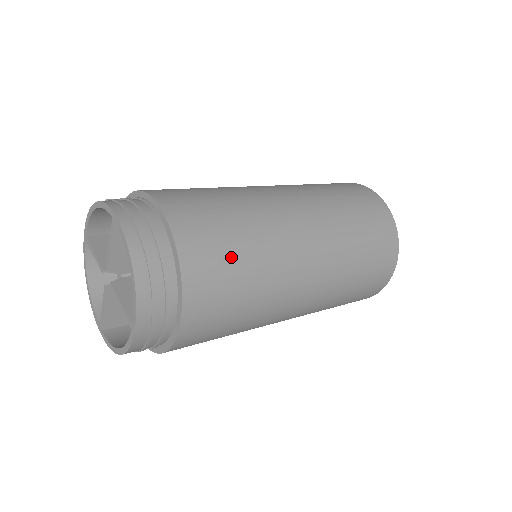
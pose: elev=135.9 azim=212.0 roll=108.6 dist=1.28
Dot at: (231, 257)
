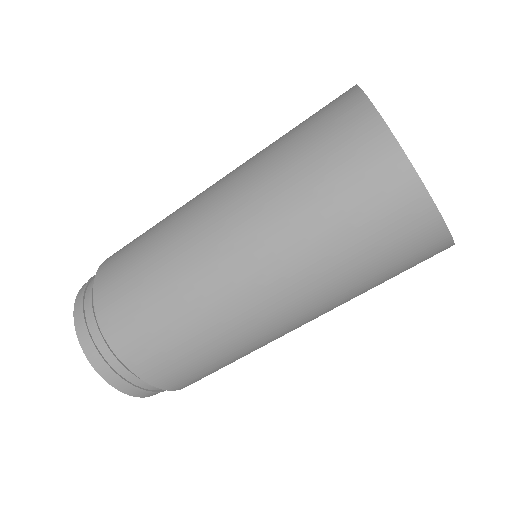
Dot at: (142, 299)
